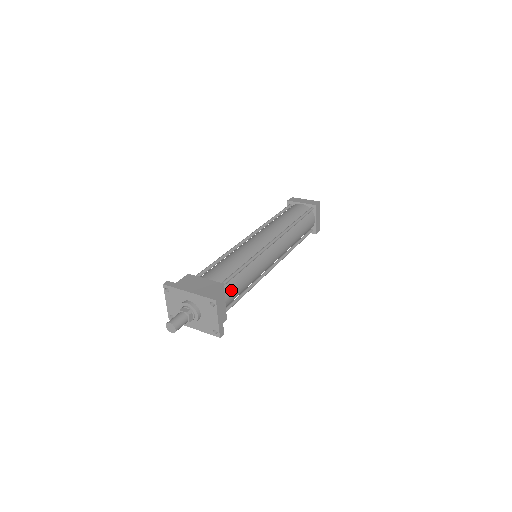
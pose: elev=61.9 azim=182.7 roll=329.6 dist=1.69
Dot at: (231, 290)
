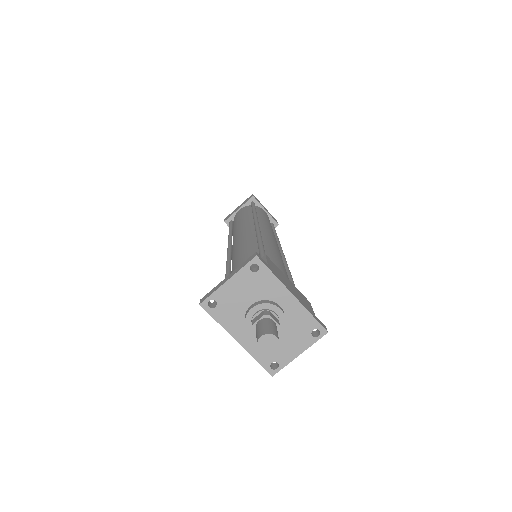
Dot at: occluded
